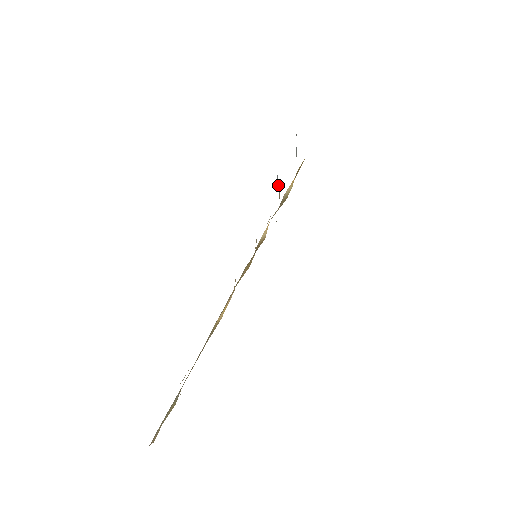
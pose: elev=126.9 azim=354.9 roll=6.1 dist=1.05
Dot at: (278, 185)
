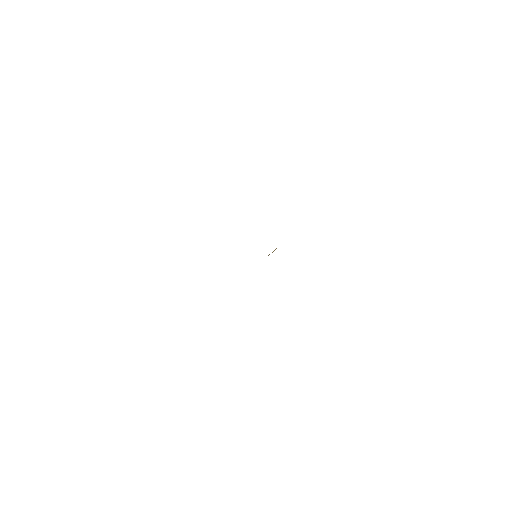
Dot at: occluded
